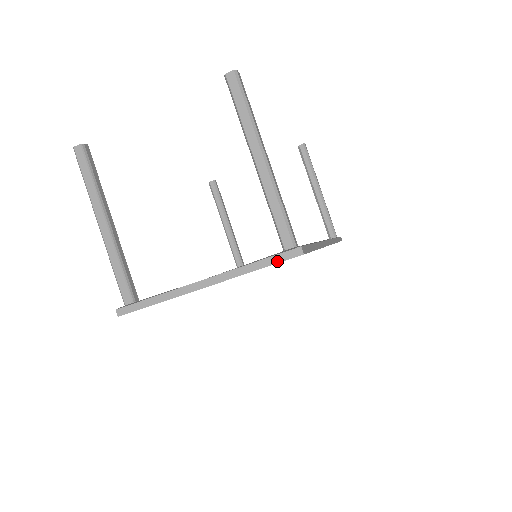
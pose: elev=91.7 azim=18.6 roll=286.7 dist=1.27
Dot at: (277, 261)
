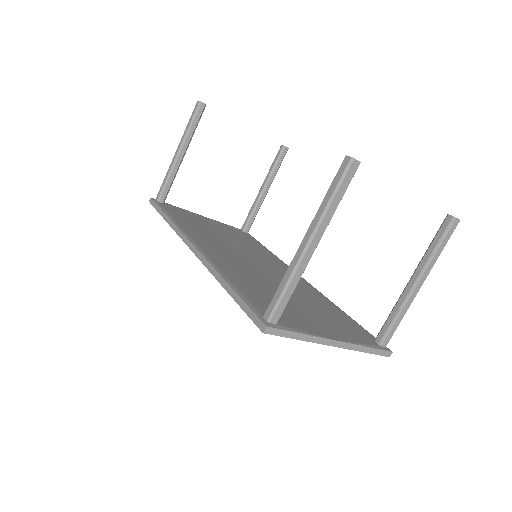
Dot at: (378, 353)
